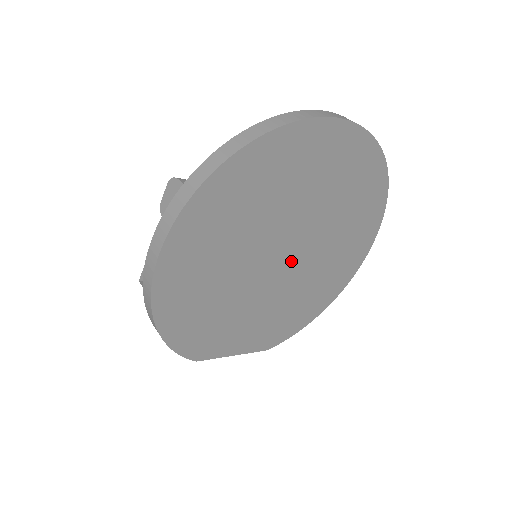
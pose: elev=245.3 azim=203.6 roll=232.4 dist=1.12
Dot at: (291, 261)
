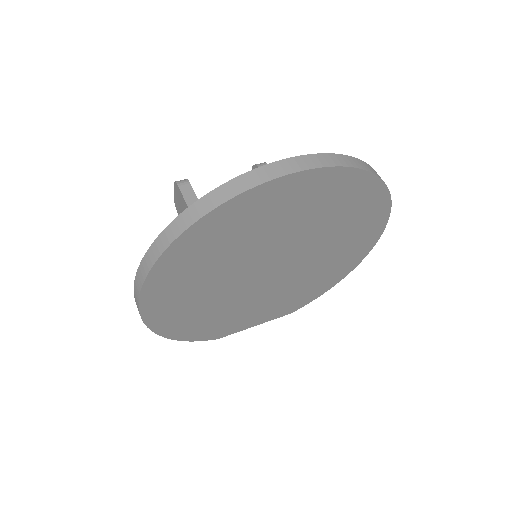
Dot at: (282, 268)
